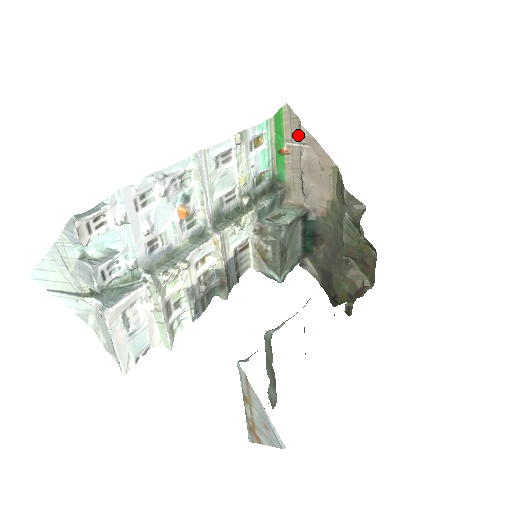
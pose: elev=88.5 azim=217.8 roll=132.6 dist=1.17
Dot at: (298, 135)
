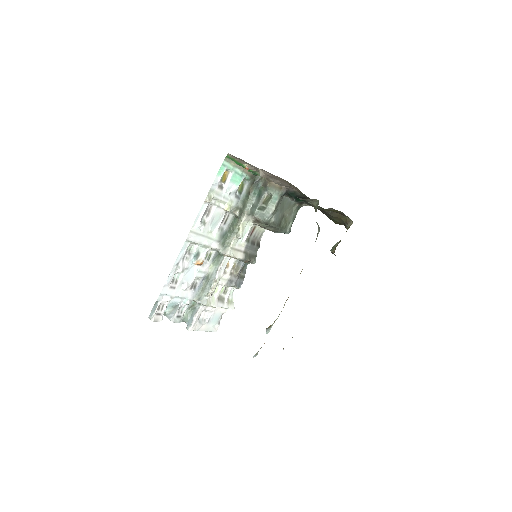
Dot at: occluded
